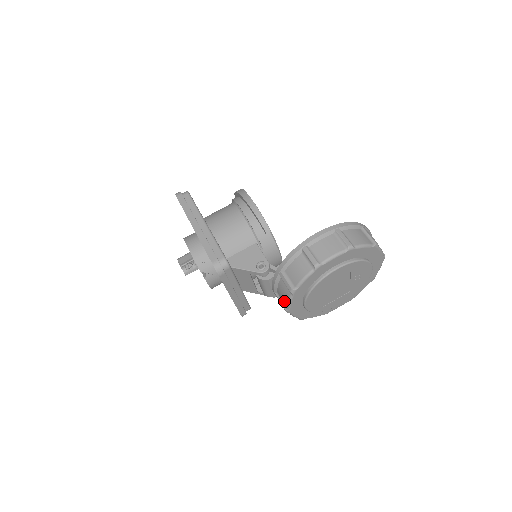
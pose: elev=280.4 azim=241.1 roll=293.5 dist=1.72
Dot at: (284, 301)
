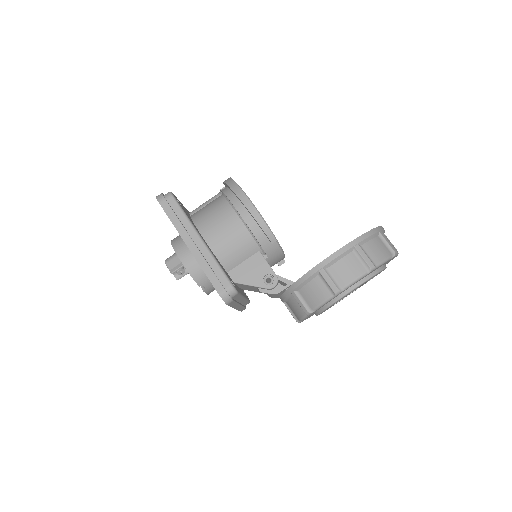
Dot at: (295, 315)
